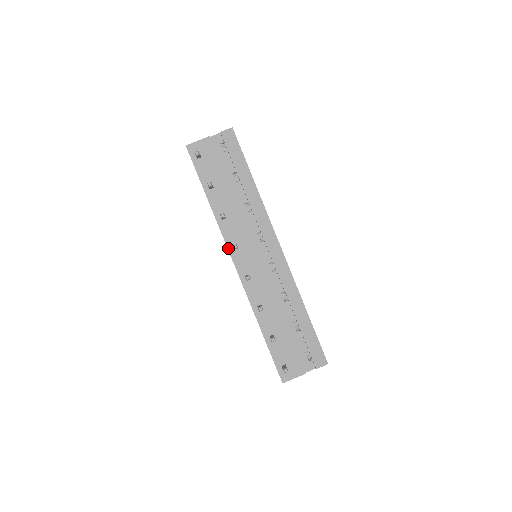
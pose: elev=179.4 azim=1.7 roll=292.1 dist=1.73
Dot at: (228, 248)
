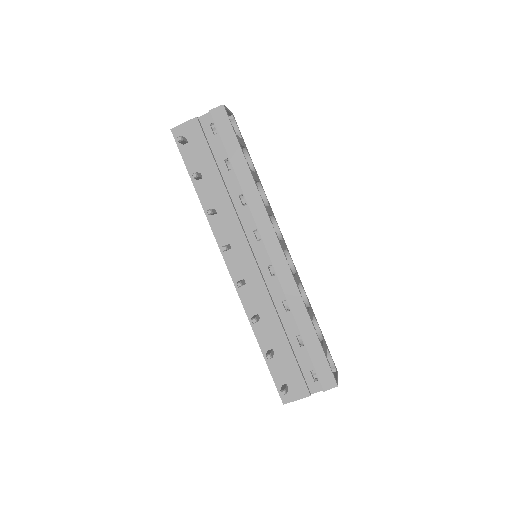
Dot at: (220, 248)
